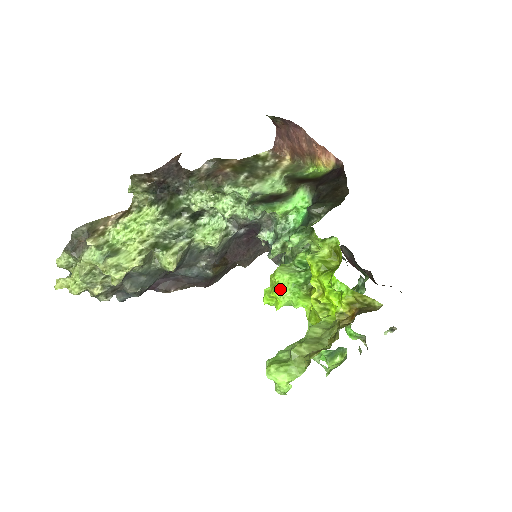
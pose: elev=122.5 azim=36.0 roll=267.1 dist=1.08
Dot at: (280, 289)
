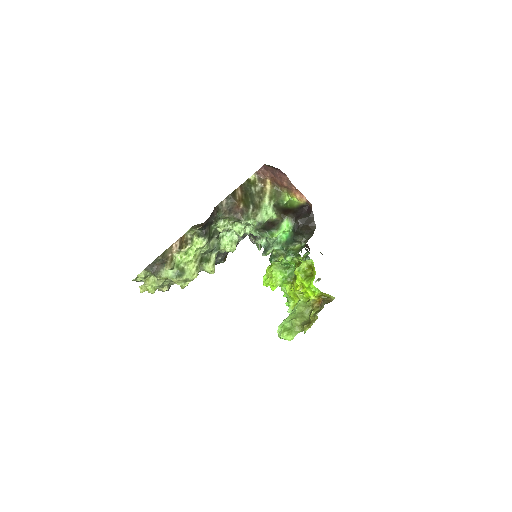
Dot at: (275, 281)
